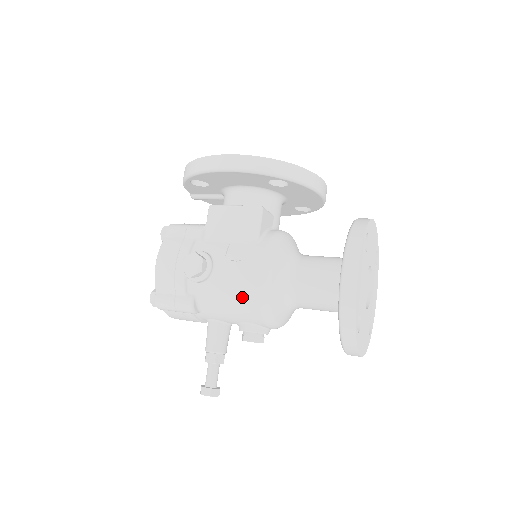
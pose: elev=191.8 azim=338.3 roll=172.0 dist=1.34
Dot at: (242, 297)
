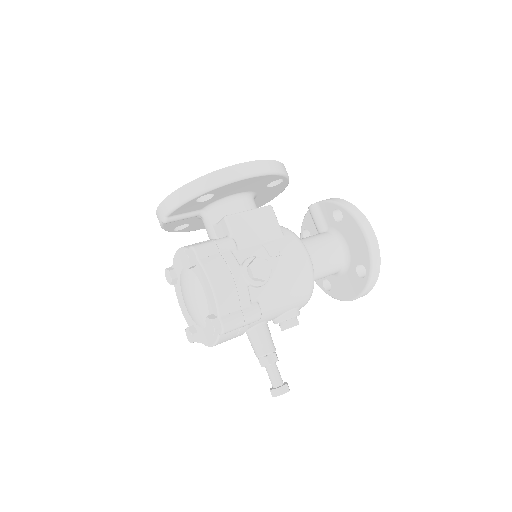
Dot at: (298, 283)
